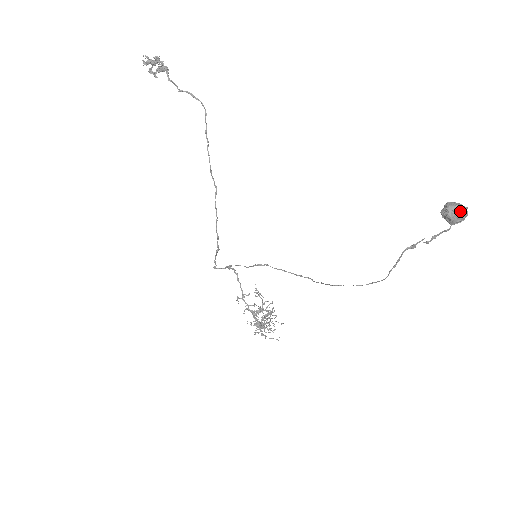
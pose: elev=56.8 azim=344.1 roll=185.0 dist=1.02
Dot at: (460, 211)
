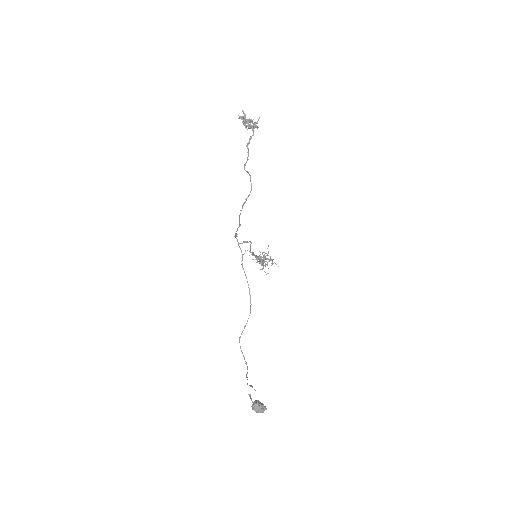
Dot at: (256, 411)
